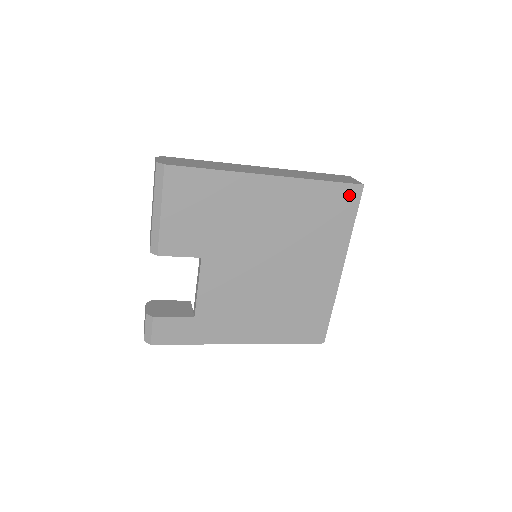
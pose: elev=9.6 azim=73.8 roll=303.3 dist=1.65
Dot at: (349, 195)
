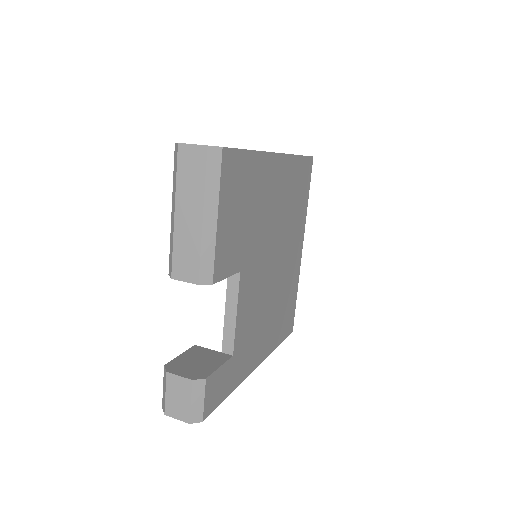
Dot at: (308, 169)
